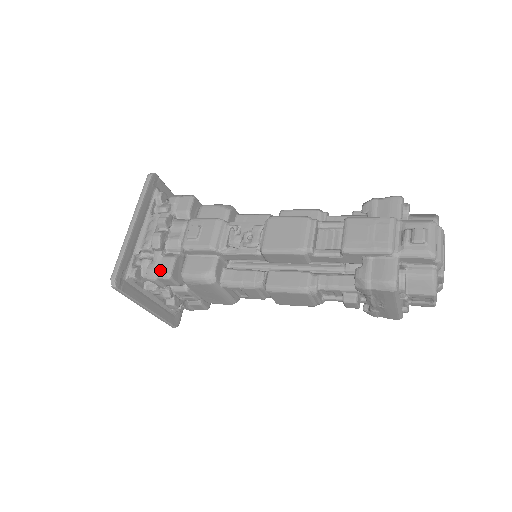
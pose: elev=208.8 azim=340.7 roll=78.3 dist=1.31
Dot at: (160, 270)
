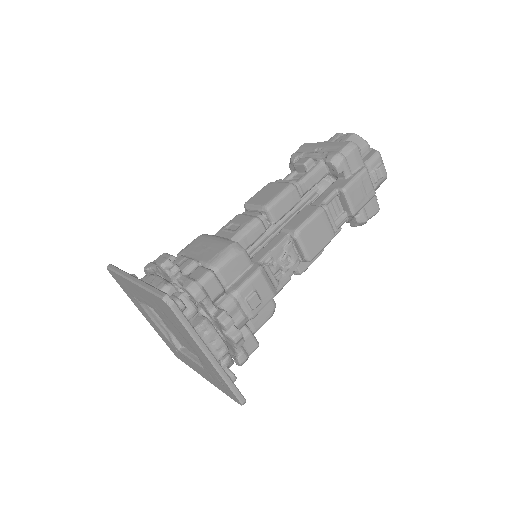
Dot at: (250, 351)
